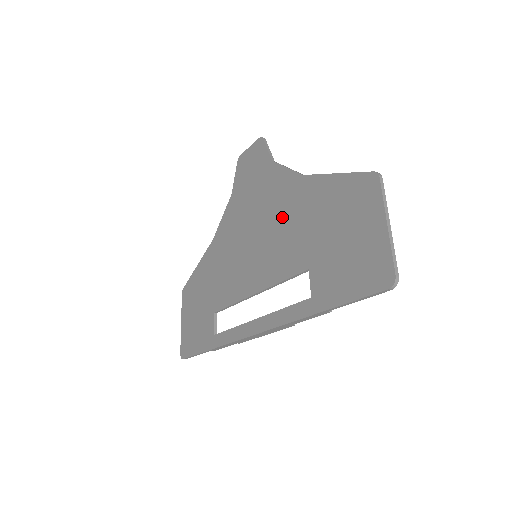
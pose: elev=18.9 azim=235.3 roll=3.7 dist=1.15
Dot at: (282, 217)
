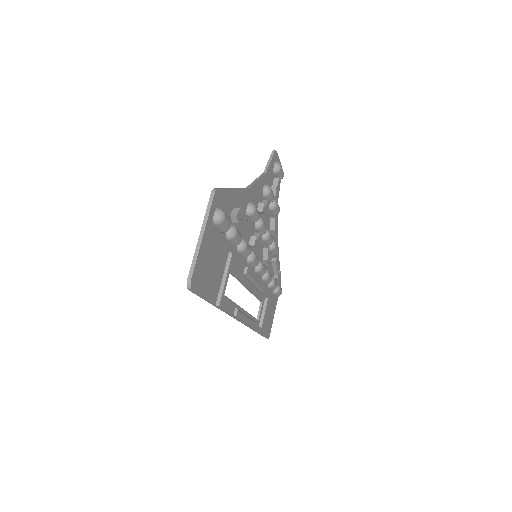
Dot at: occluded
